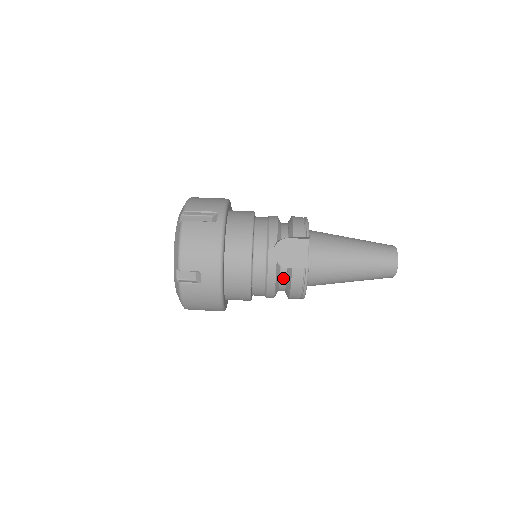
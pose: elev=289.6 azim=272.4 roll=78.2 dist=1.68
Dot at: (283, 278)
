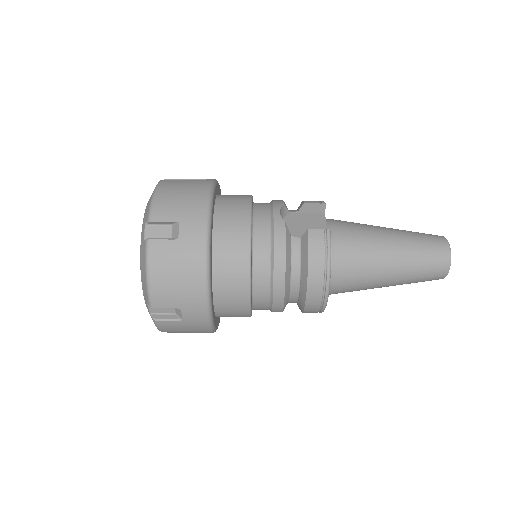
Dot at: (296, 253)
